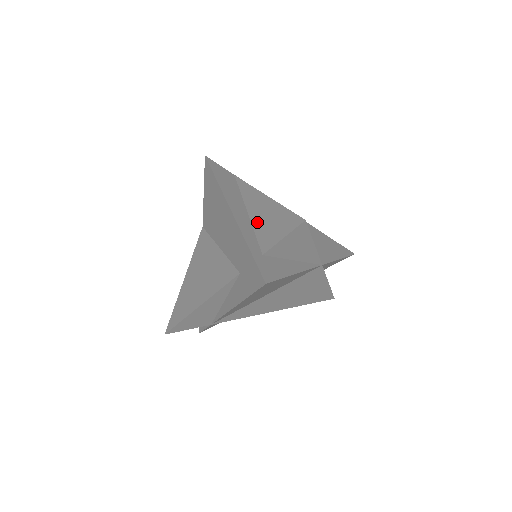
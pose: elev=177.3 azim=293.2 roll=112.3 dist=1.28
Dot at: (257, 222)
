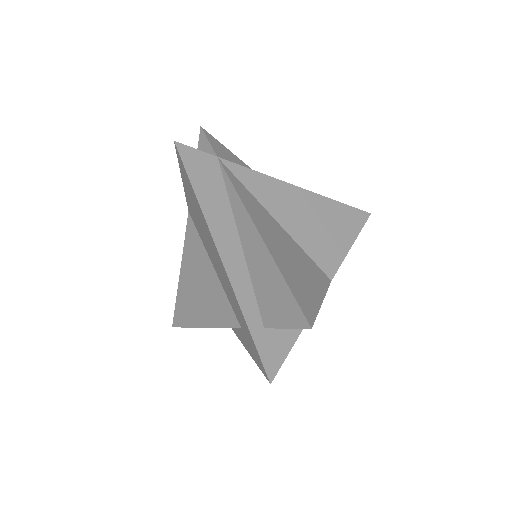
Dot at: (254, 273)
